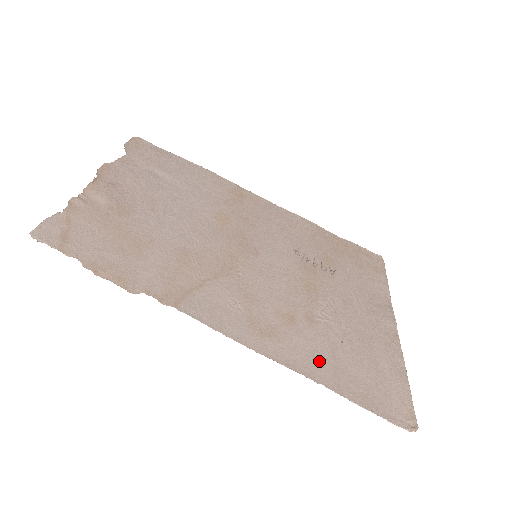
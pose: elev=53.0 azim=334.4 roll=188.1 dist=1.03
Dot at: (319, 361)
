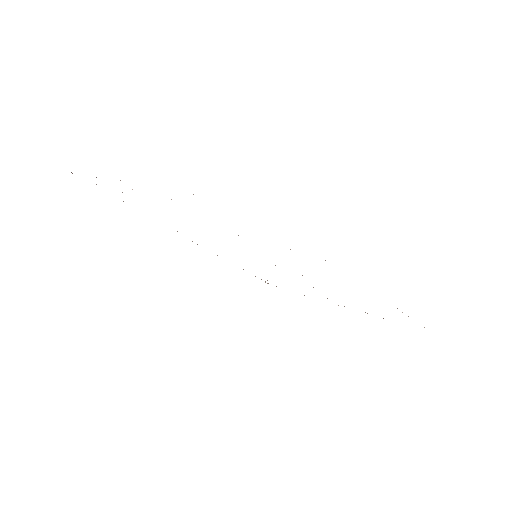
Dot at: occluded
